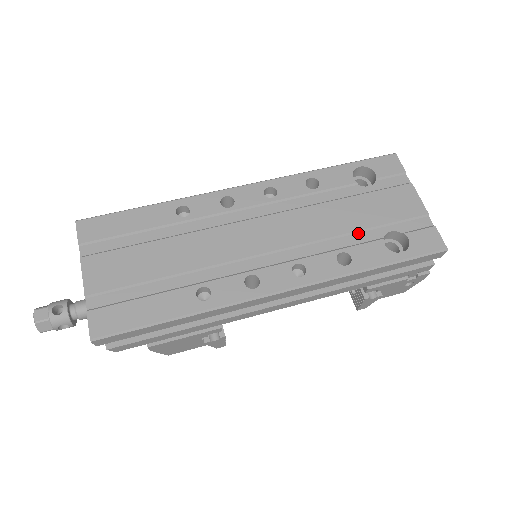
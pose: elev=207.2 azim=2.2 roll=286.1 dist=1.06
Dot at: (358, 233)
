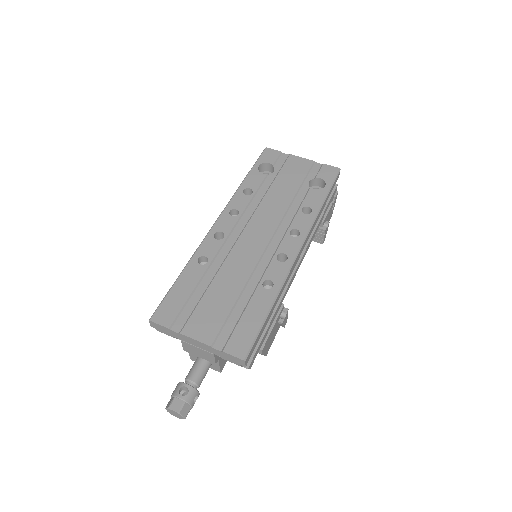
Dot at: (297, 195)
